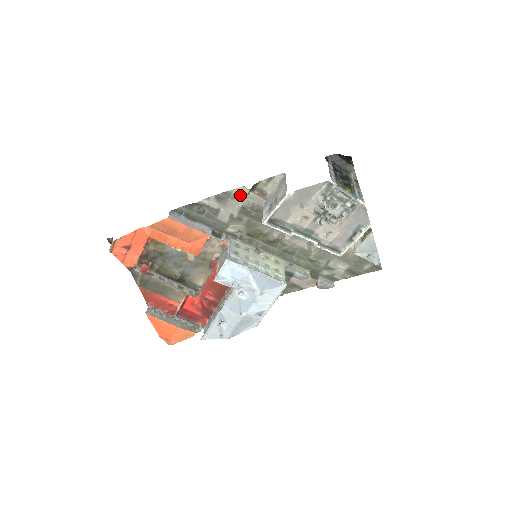
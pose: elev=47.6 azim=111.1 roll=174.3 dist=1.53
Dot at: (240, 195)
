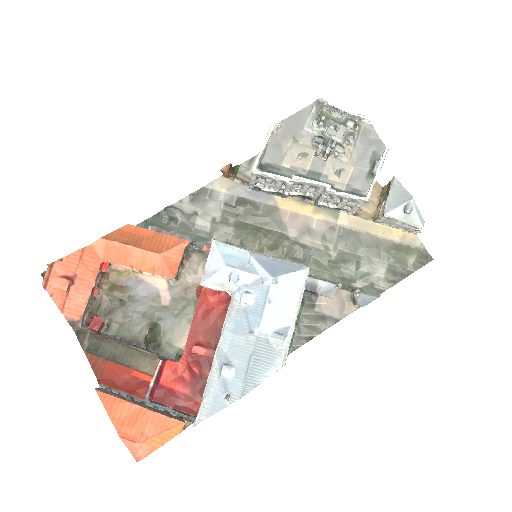
Dot at: (219, 189)
